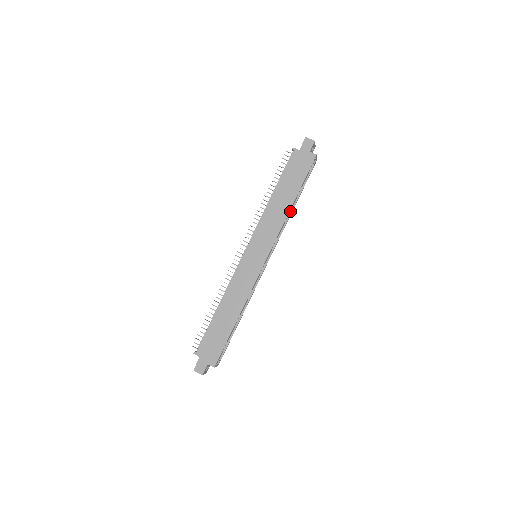
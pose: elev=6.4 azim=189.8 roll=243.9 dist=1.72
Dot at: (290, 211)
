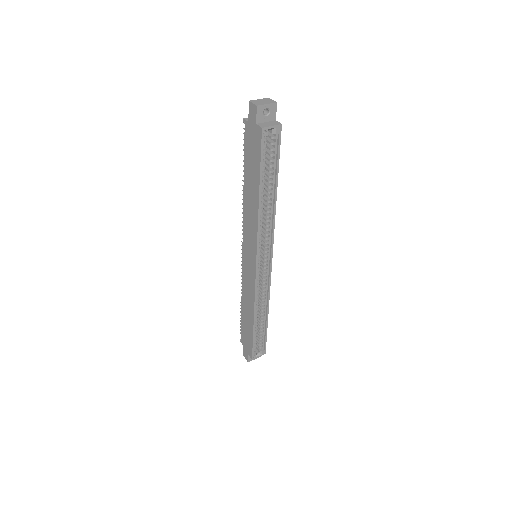
Dot at: (273, 201)
